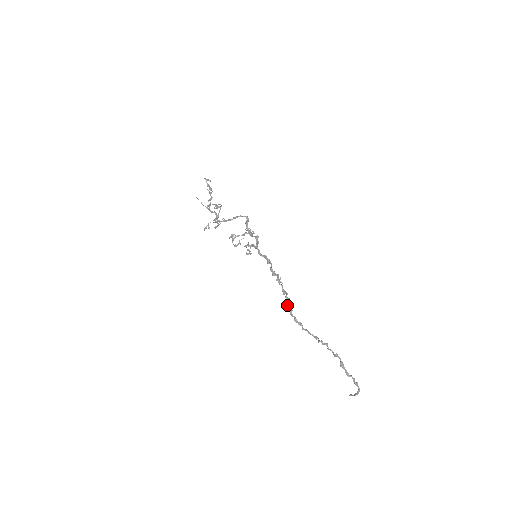
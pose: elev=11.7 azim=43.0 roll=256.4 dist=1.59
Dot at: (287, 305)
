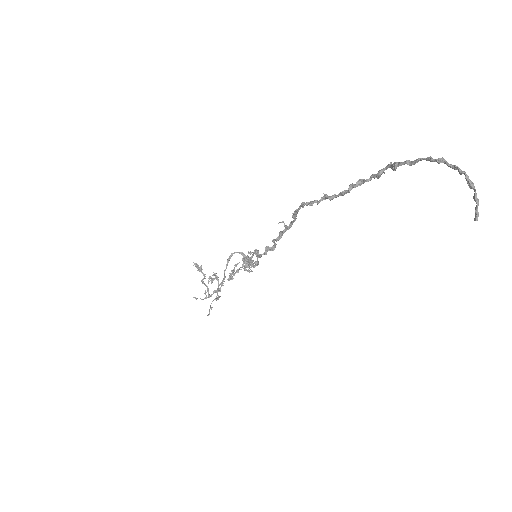
Dot at: (292, 217)
